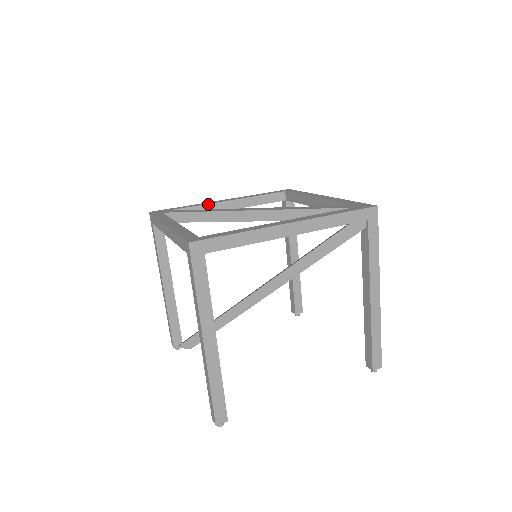
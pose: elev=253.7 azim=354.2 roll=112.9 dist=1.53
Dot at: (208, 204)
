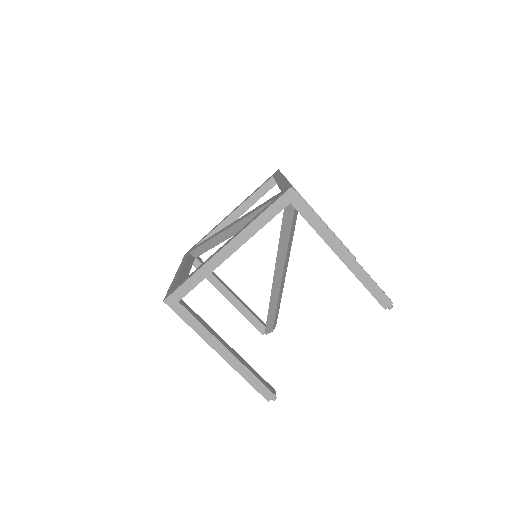
Dot at: (219, 225)
